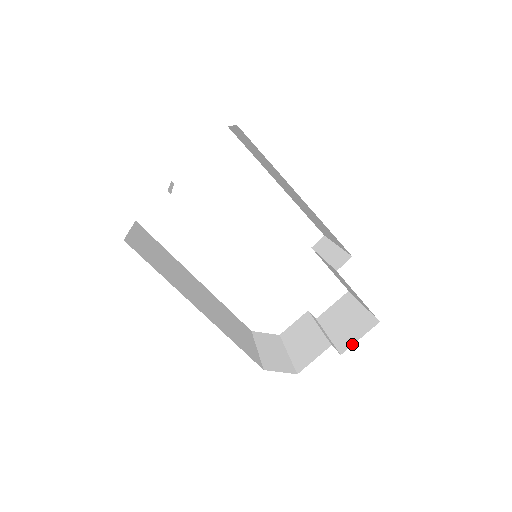
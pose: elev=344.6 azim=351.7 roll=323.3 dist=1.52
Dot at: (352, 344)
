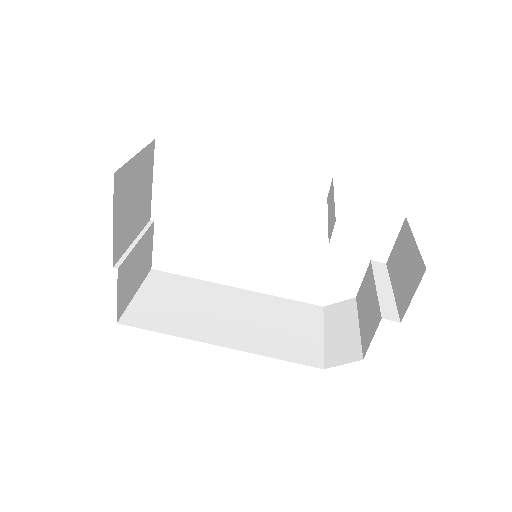
Dot at: (407, 306)
